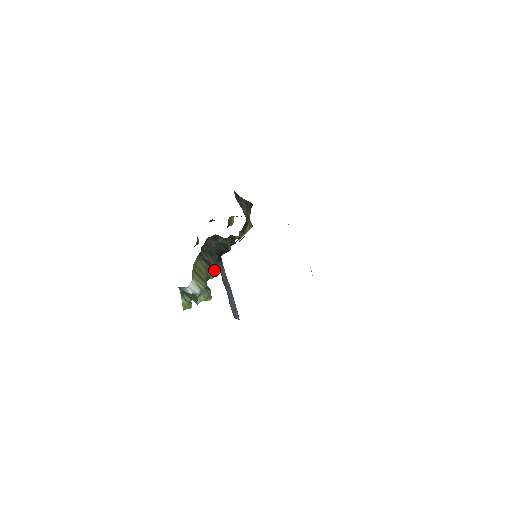
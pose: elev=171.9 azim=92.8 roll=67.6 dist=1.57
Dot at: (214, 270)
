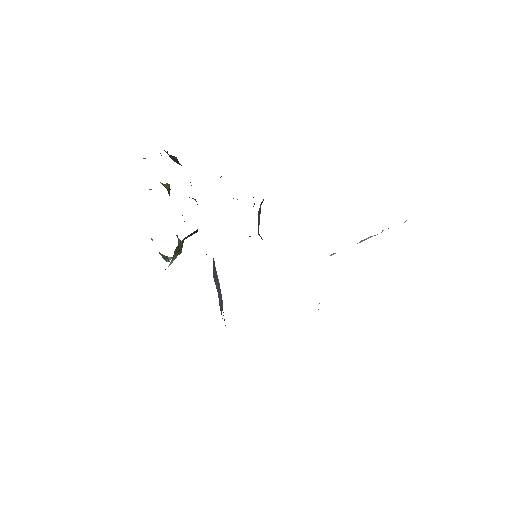
Dot at: (192, 234)
